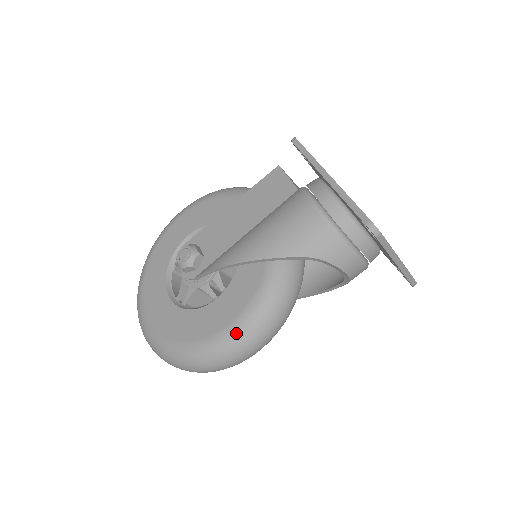
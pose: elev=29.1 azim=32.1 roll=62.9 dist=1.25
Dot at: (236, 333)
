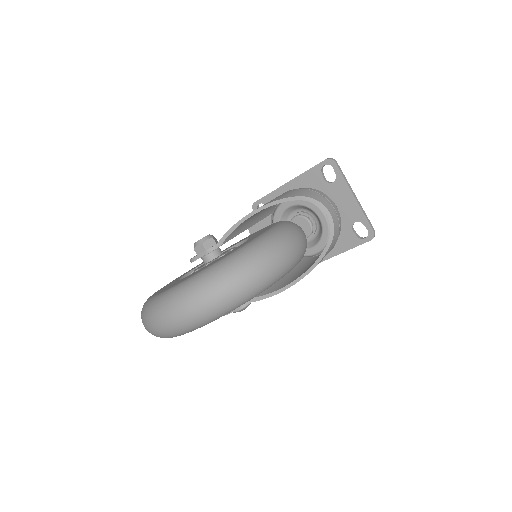
Dot at: (276, 228)
